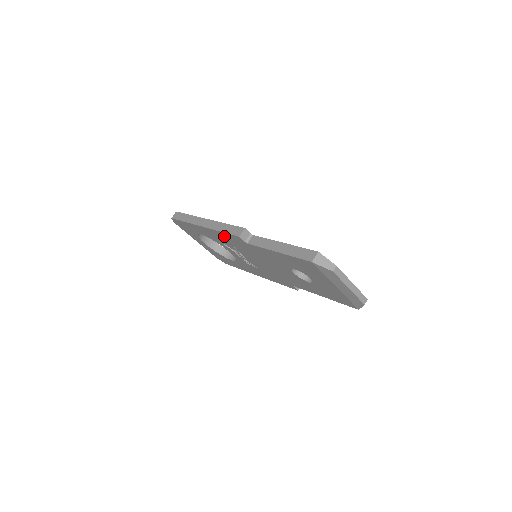
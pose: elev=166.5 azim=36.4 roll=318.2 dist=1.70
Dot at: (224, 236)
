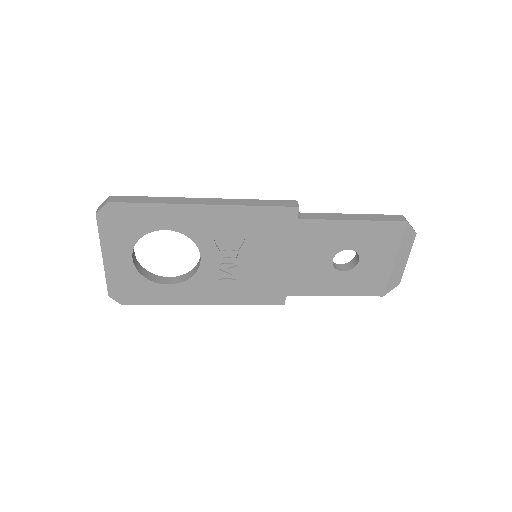
Dot at: (250, 216)
